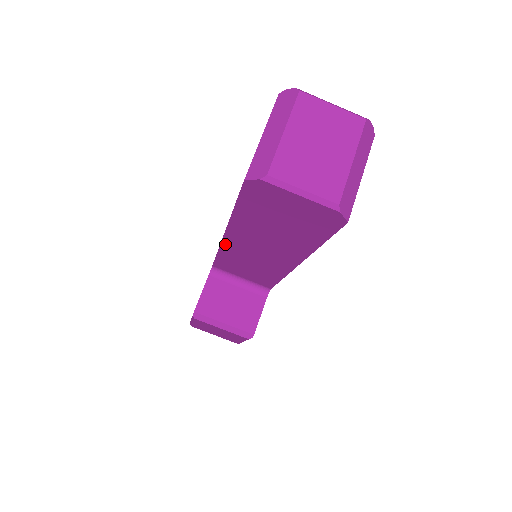
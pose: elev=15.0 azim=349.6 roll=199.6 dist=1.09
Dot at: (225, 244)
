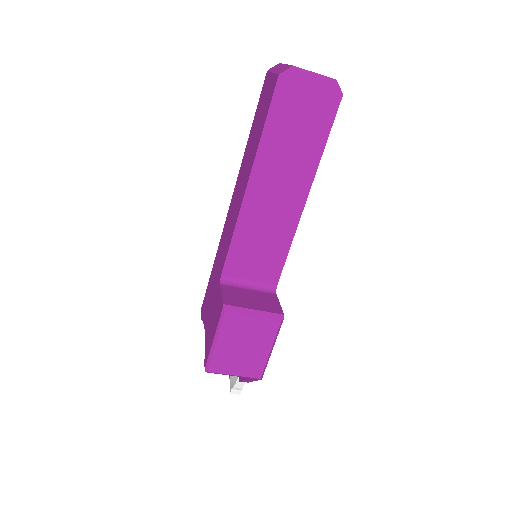
Dot at: (245, 204)
